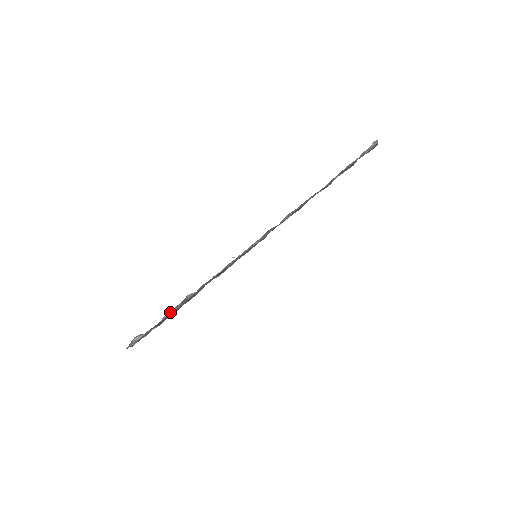
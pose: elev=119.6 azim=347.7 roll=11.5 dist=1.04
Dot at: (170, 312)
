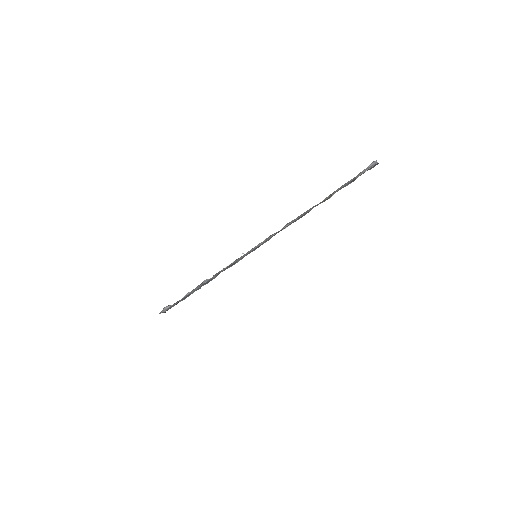
Dot at: (191, 291)
